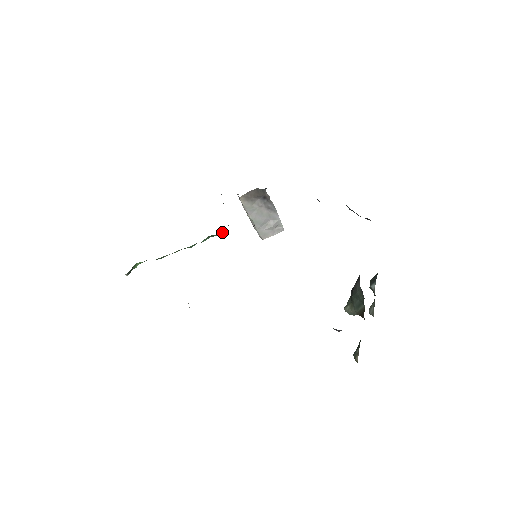
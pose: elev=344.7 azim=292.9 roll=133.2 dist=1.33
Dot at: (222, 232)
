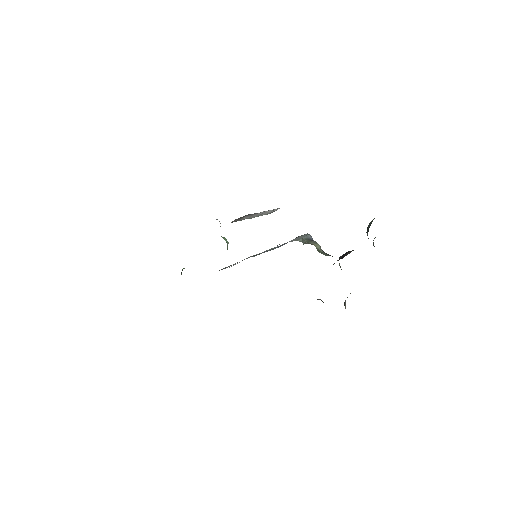
Dot at: occluded
